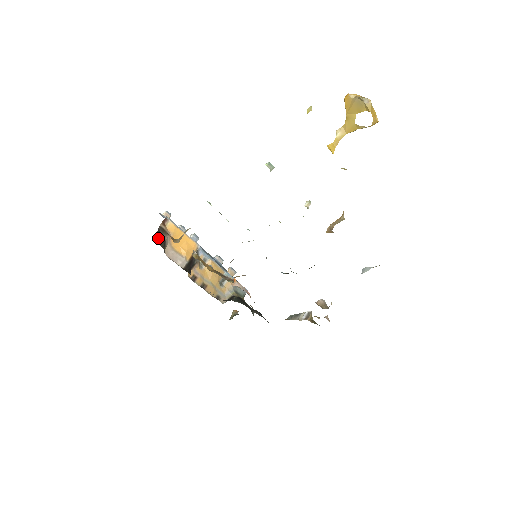
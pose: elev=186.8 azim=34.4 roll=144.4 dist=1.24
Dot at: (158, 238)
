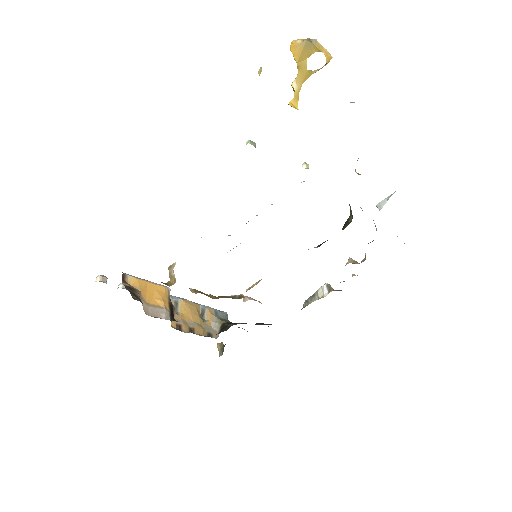
Dot at: (135, 297)
